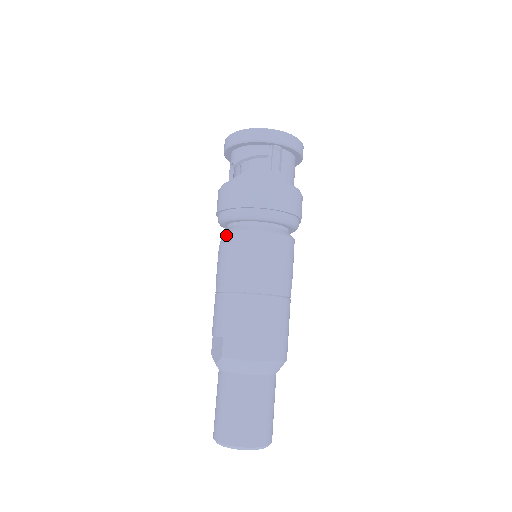
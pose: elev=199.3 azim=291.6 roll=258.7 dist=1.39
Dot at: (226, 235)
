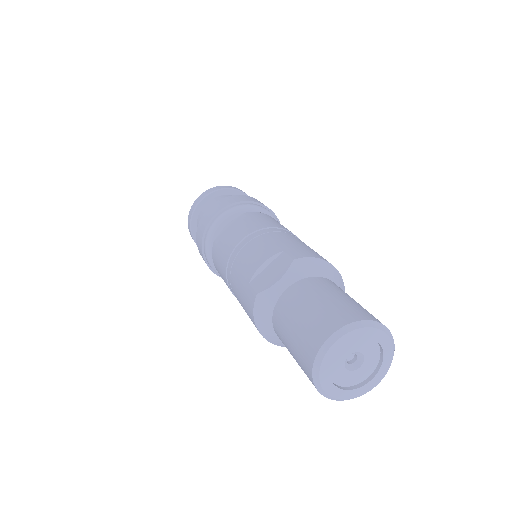
Dot at: occluded
